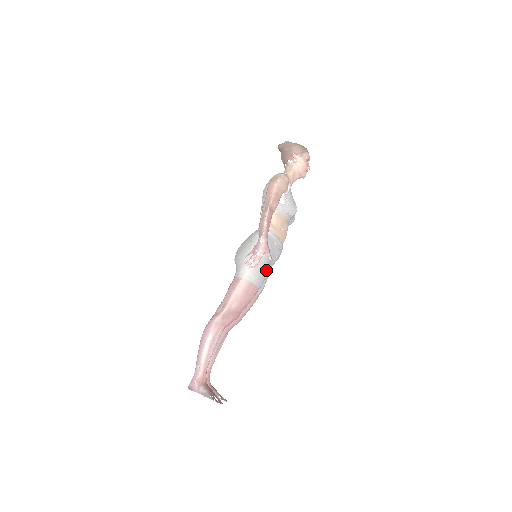
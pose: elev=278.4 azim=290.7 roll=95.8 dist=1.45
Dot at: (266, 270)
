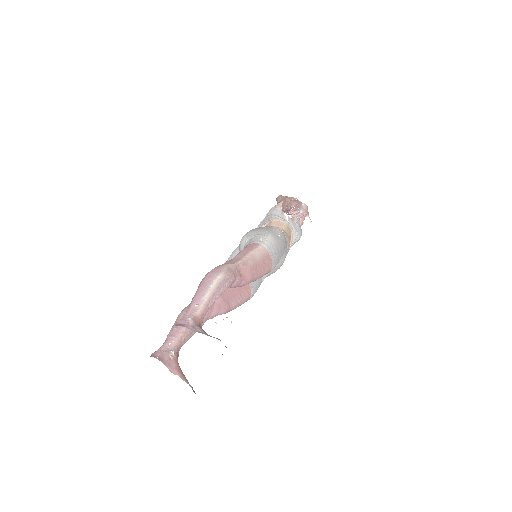
Dot at: (281, 256)
